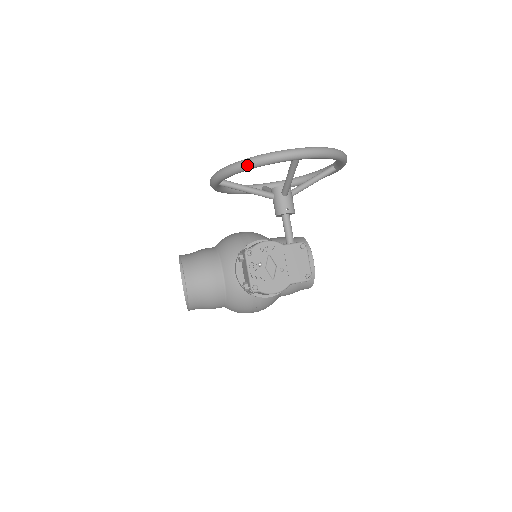
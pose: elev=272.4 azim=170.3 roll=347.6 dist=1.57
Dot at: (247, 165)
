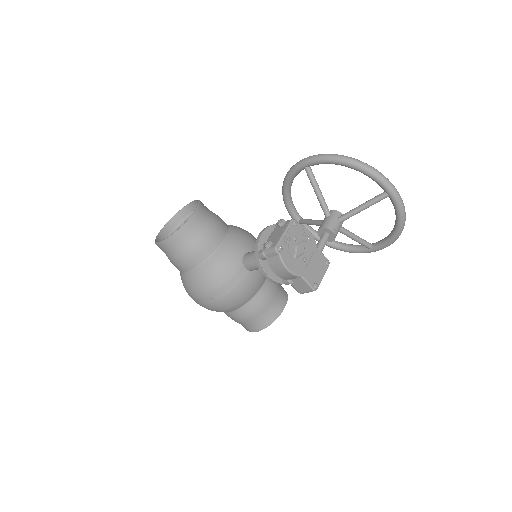
Dot at: (358, 163)
